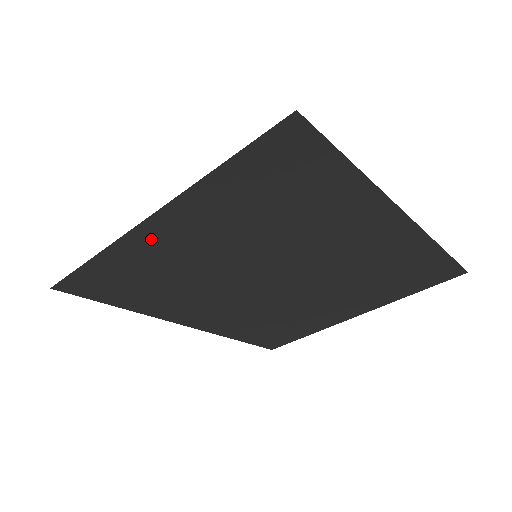
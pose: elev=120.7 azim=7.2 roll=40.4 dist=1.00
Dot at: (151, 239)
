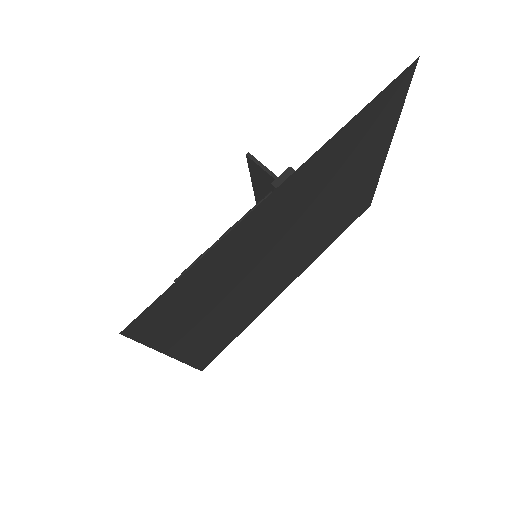
Dot at: (192, 347)
